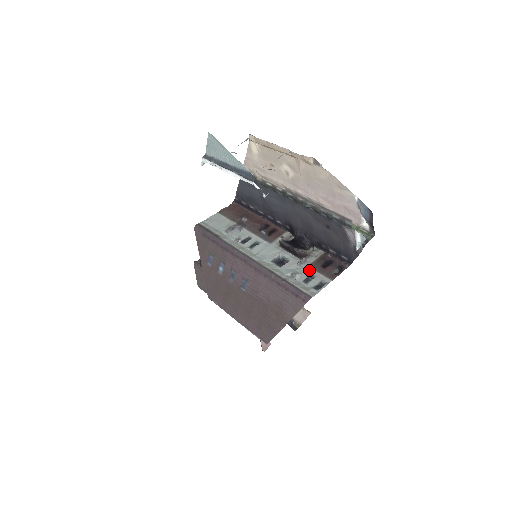
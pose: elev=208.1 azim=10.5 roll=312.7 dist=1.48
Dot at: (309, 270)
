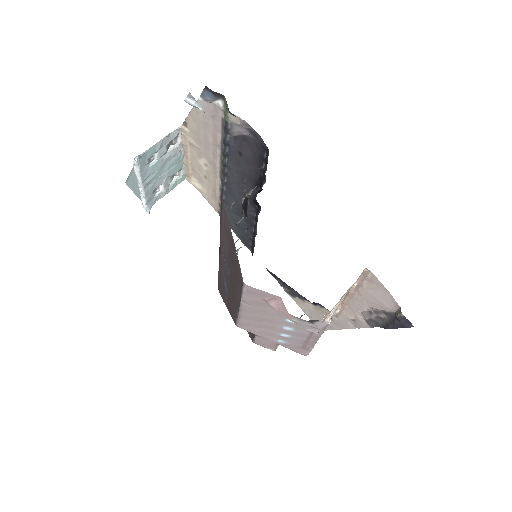
Dot at: occluded
